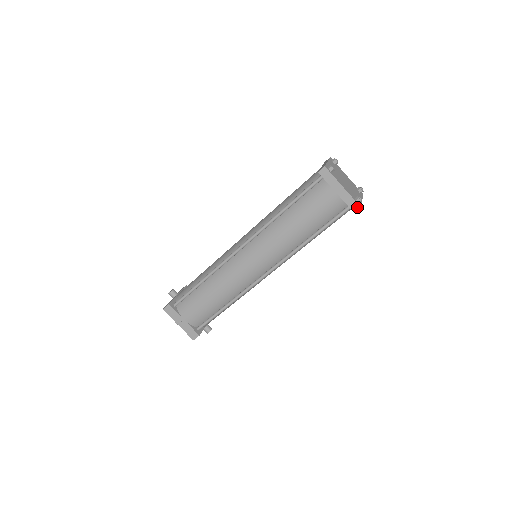
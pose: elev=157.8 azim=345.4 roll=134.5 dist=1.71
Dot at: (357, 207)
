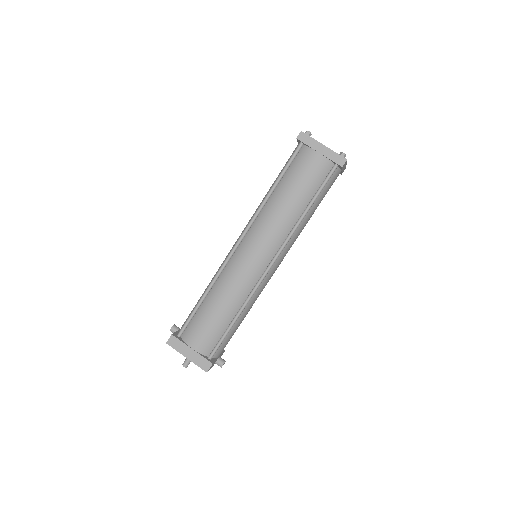
Dot at: (343, 160)
